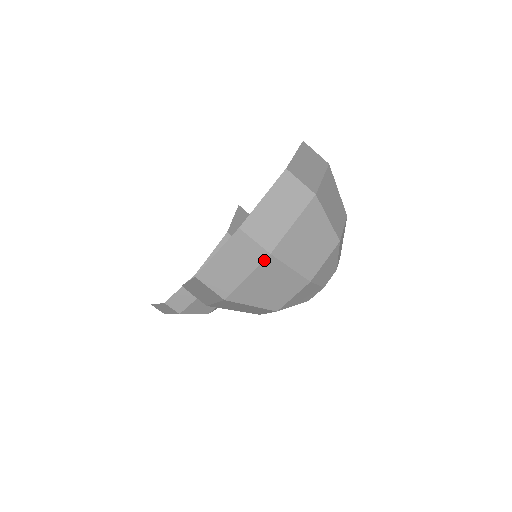
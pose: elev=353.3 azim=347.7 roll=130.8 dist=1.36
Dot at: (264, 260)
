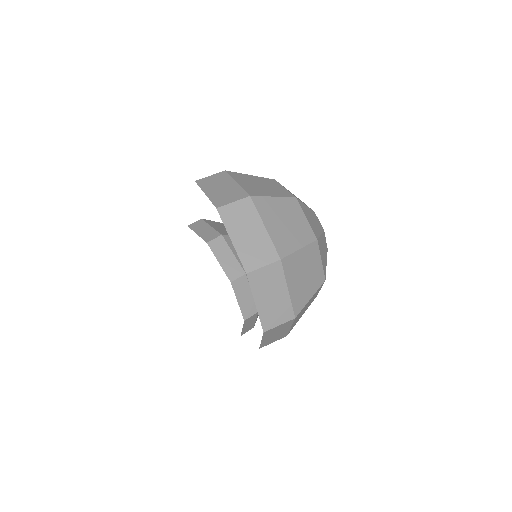
Dot at: occluded
